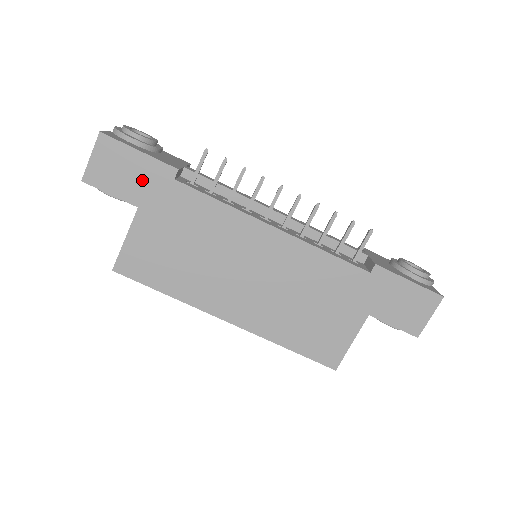
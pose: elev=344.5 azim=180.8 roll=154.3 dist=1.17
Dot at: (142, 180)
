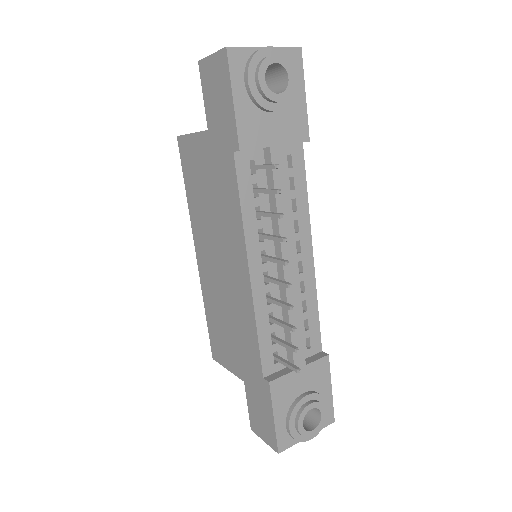
Dot at: (221, 120)
